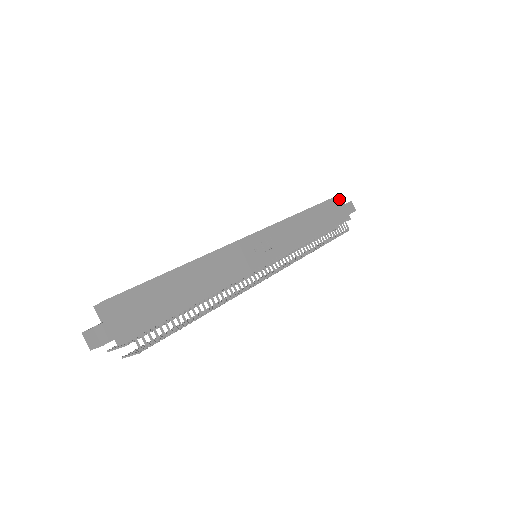
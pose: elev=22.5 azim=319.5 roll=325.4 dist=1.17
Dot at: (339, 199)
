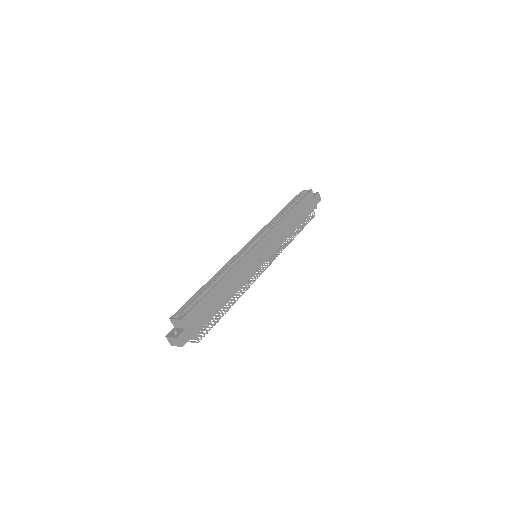
Dot at: (310, 194)
